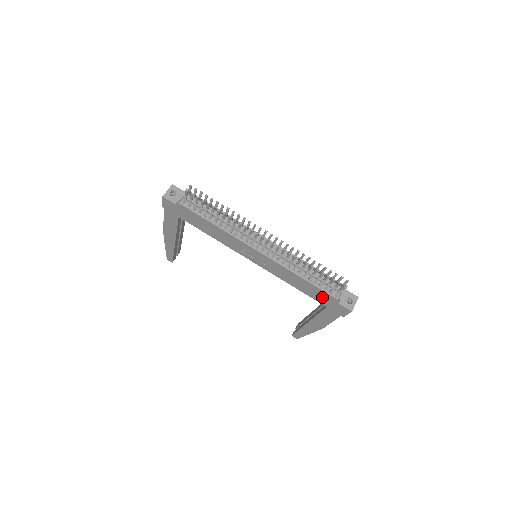
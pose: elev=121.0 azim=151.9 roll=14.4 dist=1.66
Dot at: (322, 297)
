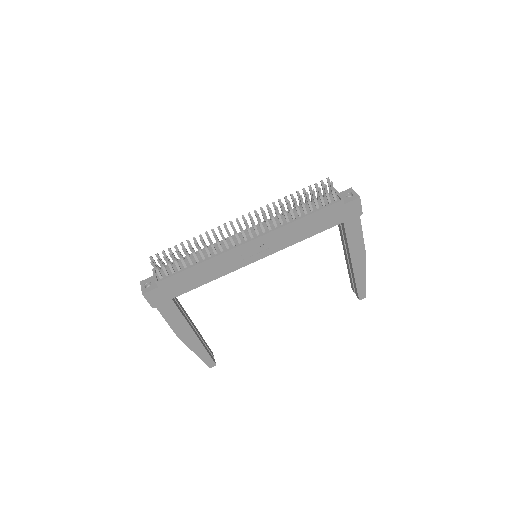
Dot at: (330, 217)
